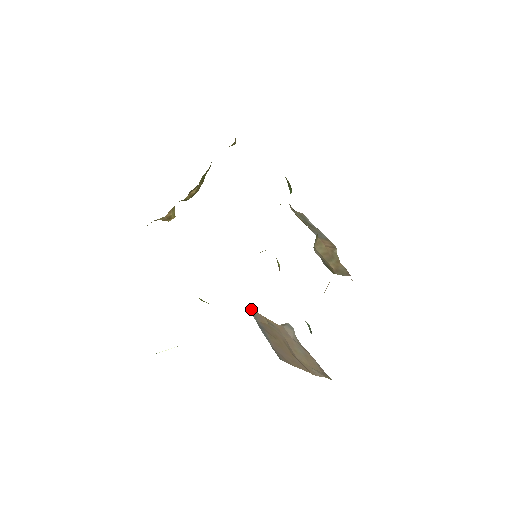
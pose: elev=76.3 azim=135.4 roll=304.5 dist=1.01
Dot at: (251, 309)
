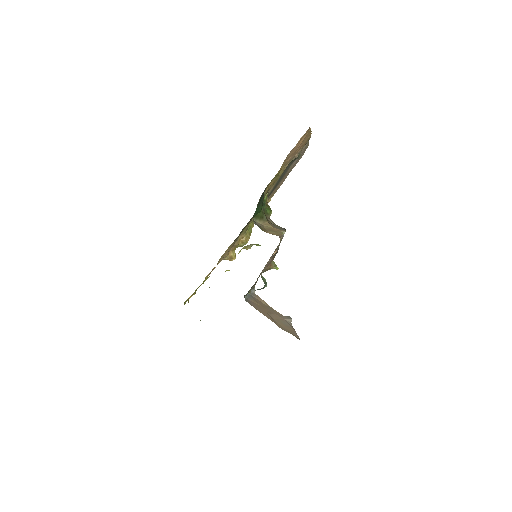
Dot at: (254, 293)
